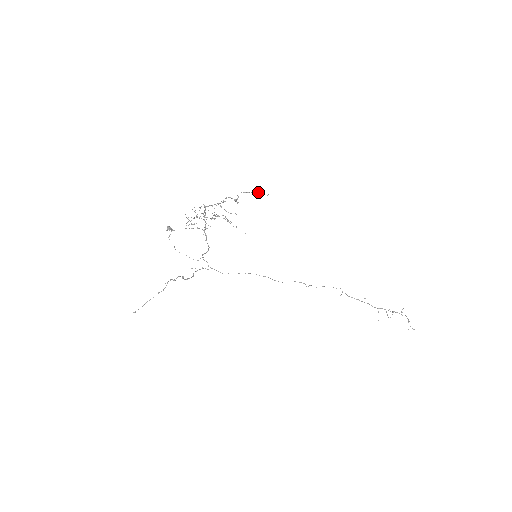
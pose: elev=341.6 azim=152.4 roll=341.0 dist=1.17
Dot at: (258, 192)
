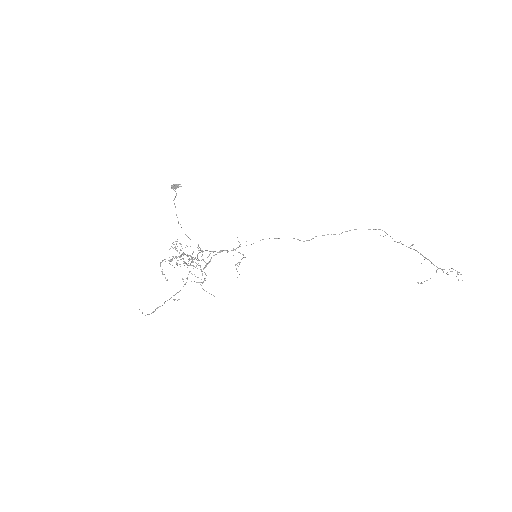
Dot at: occluded
